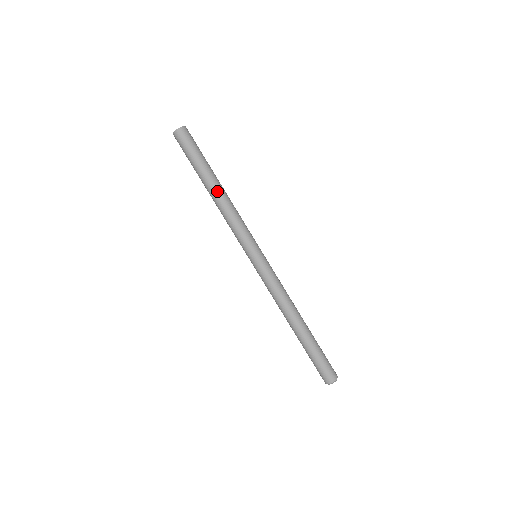
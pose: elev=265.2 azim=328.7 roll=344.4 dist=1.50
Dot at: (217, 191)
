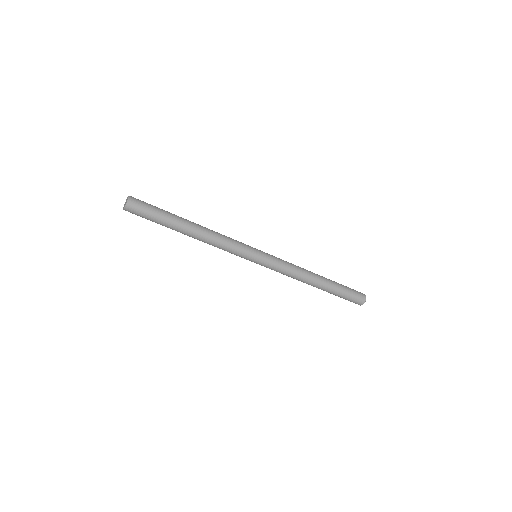
Dot at: (191, 236)
